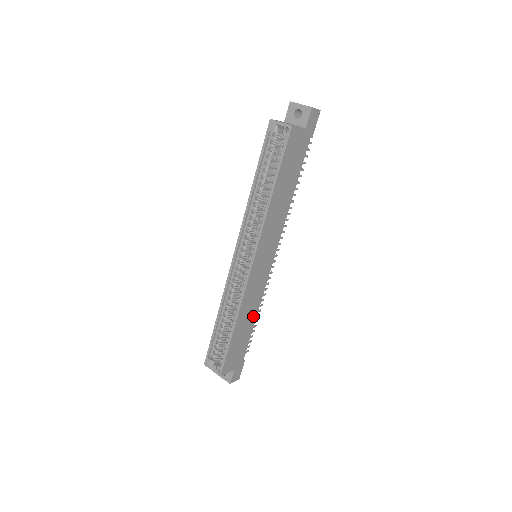
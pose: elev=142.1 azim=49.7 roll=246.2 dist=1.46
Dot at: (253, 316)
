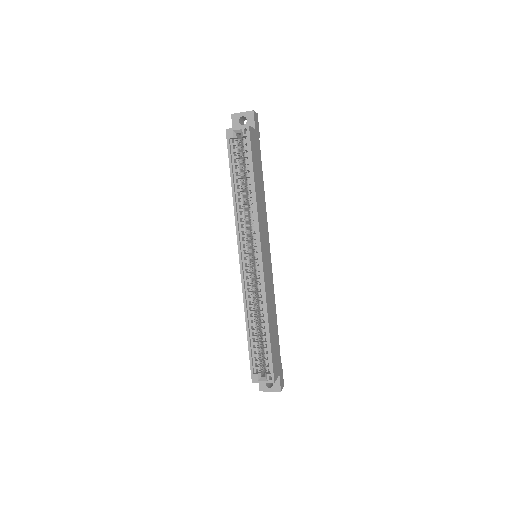
Dot at: (274, 314)
